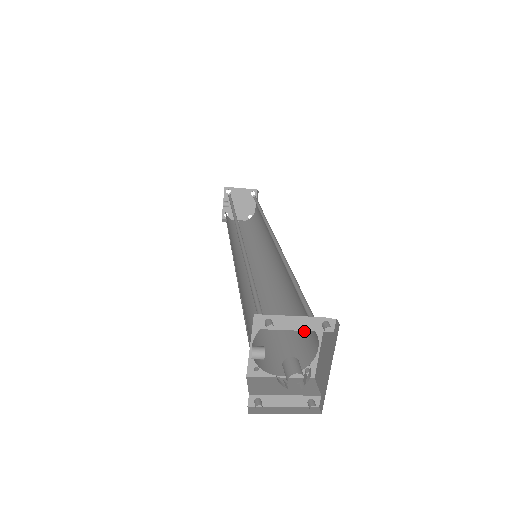
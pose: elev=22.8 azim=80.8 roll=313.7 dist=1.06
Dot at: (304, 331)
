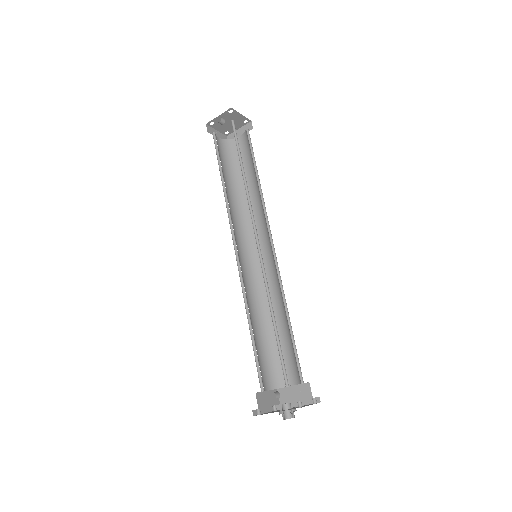
Dot at: occluded
